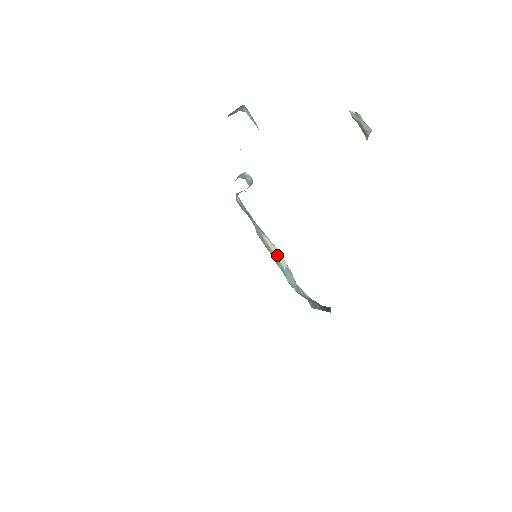
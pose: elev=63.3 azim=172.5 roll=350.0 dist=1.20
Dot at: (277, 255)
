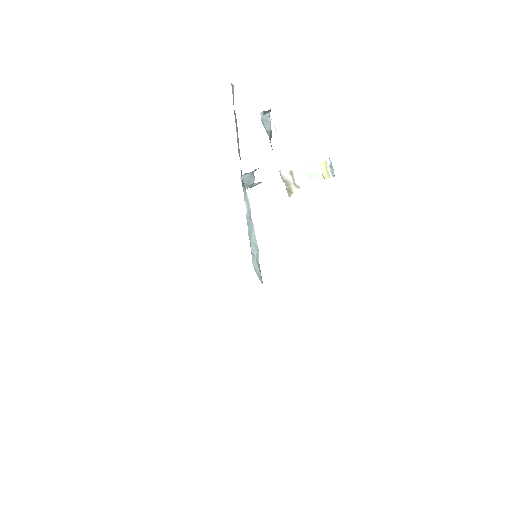
Dot at: occluded
